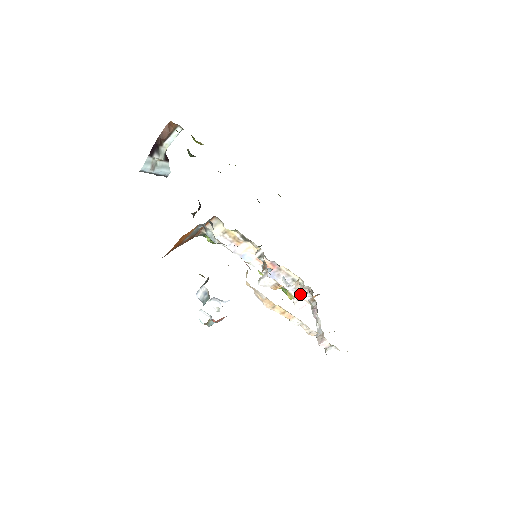
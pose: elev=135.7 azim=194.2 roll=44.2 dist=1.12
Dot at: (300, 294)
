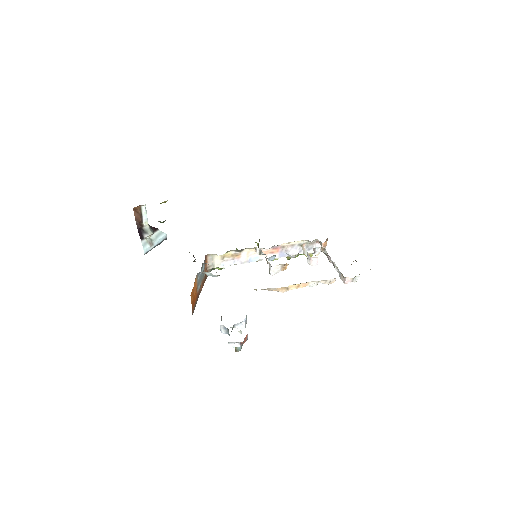
Dot at: (308, 255)
